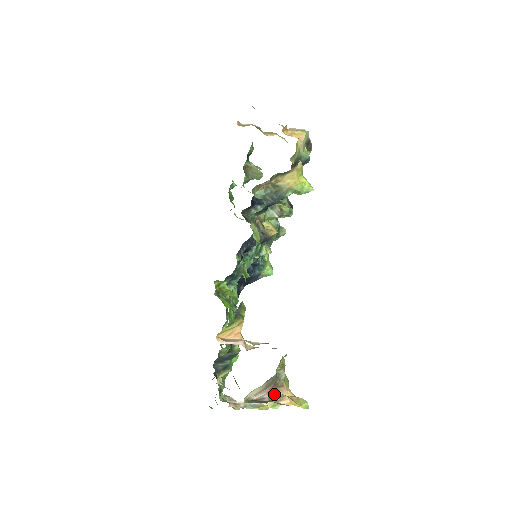
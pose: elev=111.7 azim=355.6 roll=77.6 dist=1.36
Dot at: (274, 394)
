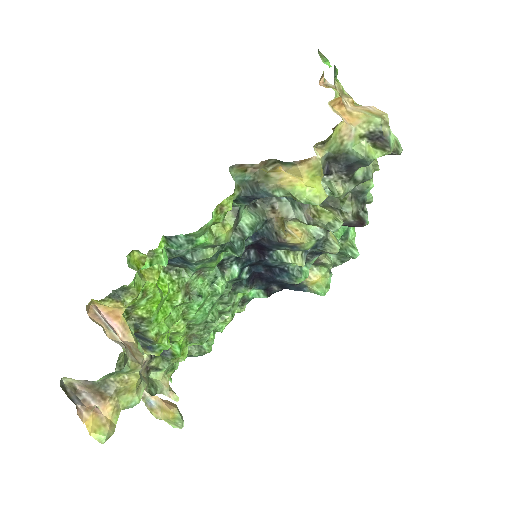
Dot at: (91, 400)
